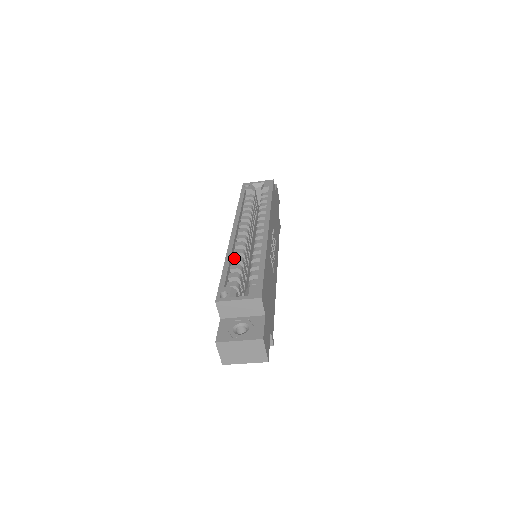
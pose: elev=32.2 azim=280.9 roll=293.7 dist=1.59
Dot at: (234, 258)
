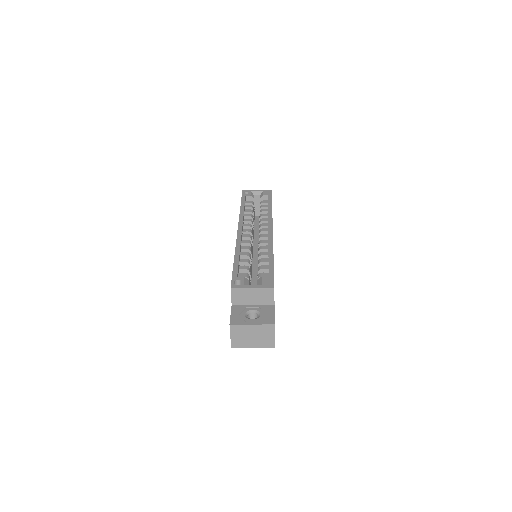
Dot at: (242, 253)
